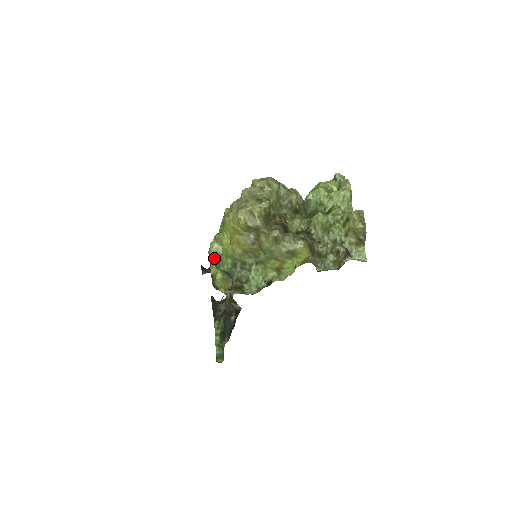
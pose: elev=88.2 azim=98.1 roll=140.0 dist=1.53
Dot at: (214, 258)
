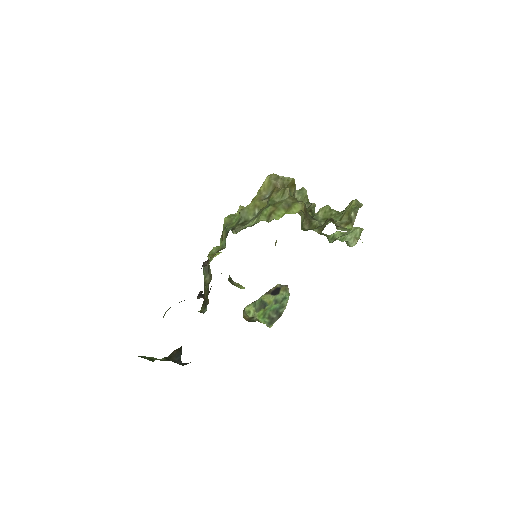
Dot at: (227, 219)
